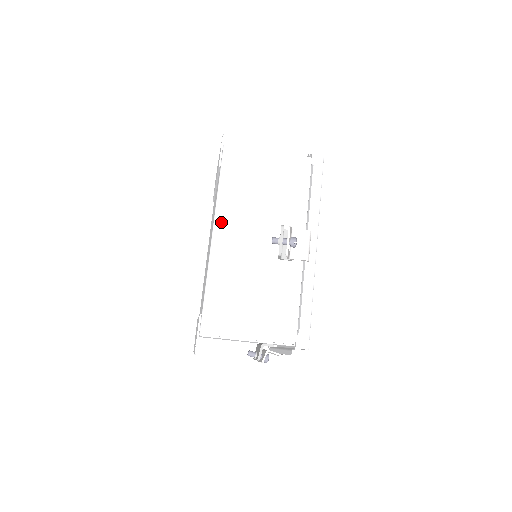
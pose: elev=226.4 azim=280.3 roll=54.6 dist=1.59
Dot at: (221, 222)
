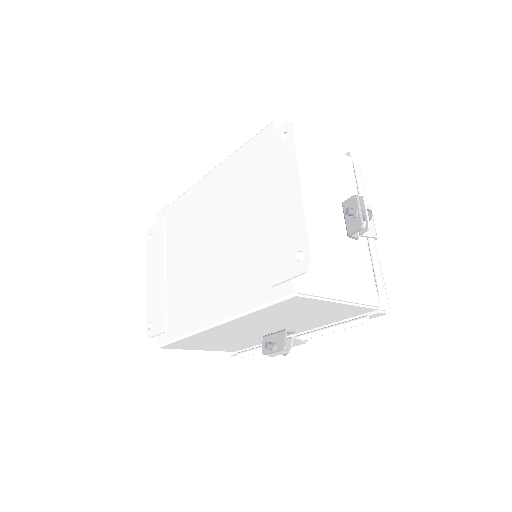
Dot at: (231, 324)
